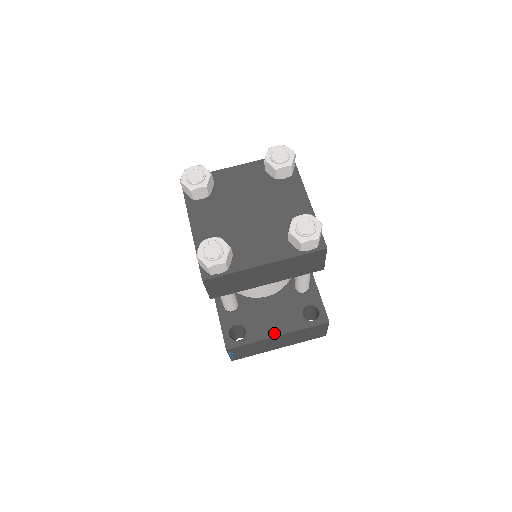
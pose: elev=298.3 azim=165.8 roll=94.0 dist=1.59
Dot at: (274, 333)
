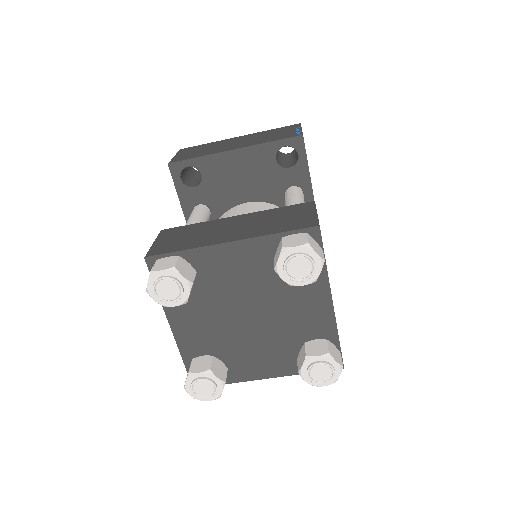
Dot at: occluded
